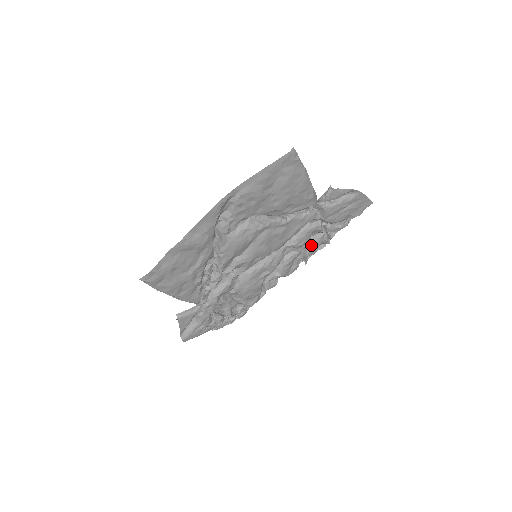
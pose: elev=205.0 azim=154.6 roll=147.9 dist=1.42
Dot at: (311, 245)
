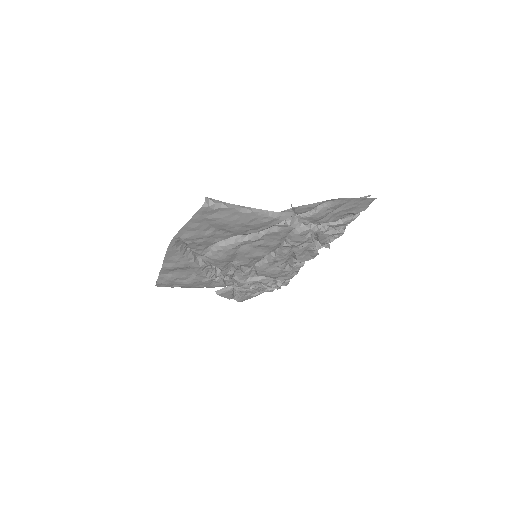
Dot at: (318, 239)
